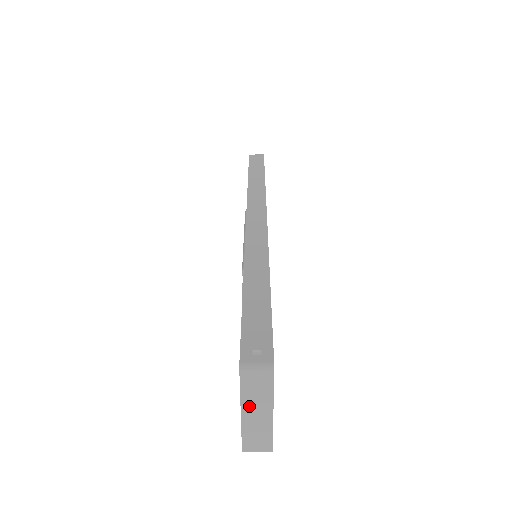
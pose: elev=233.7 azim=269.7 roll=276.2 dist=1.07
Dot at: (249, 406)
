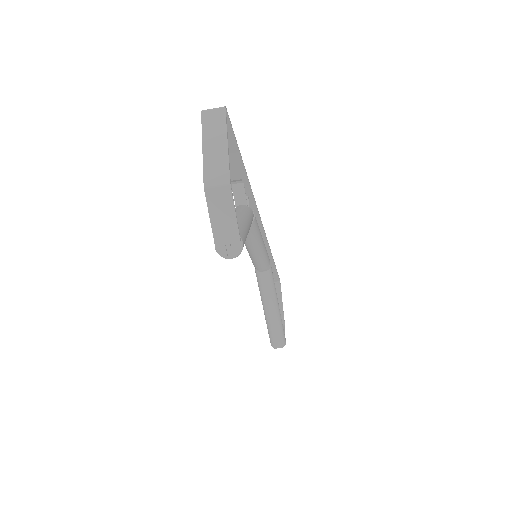
Dot at: (209, 140)
